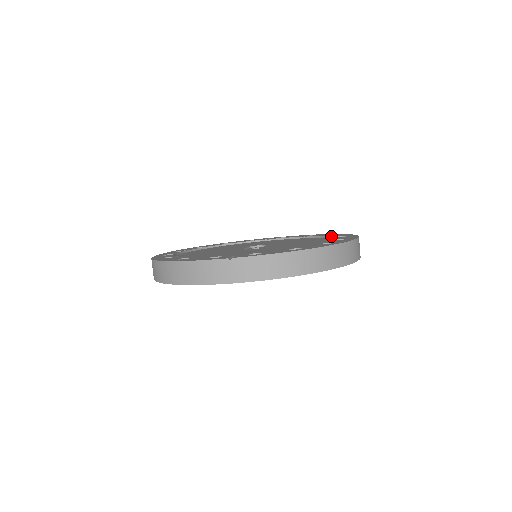
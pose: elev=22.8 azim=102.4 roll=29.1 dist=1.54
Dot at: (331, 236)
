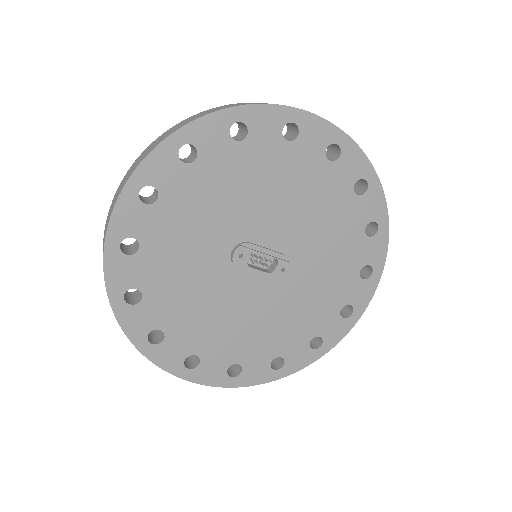
Dot at: occluded
